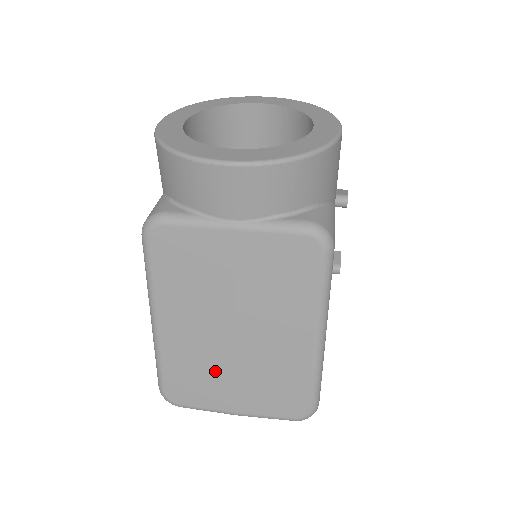
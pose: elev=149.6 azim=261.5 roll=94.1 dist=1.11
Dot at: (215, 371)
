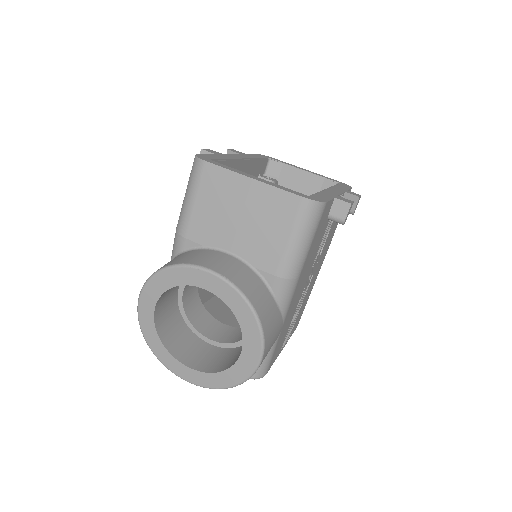
Dot at: occluded
